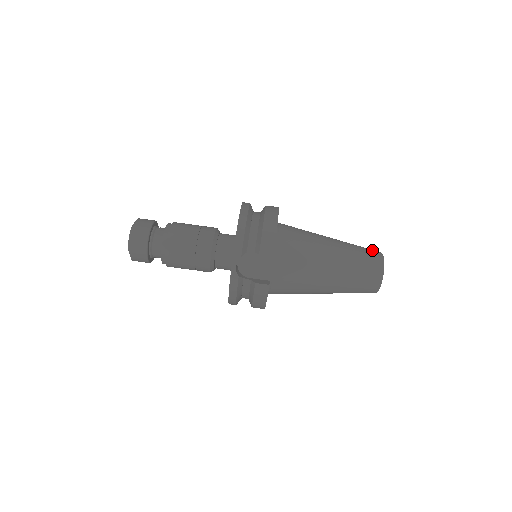
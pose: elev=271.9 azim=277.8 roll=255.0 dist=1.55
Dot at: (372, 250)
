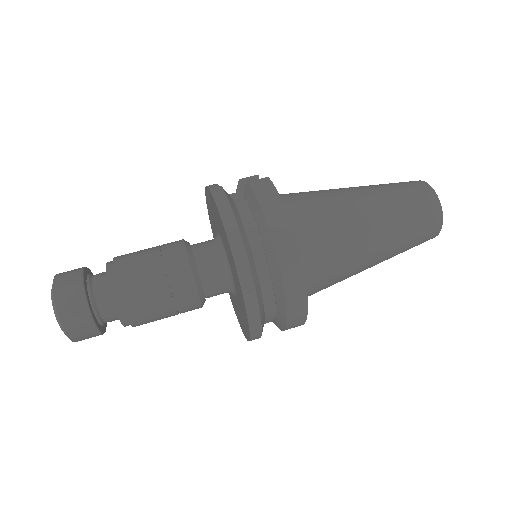
Dot at: occluded
